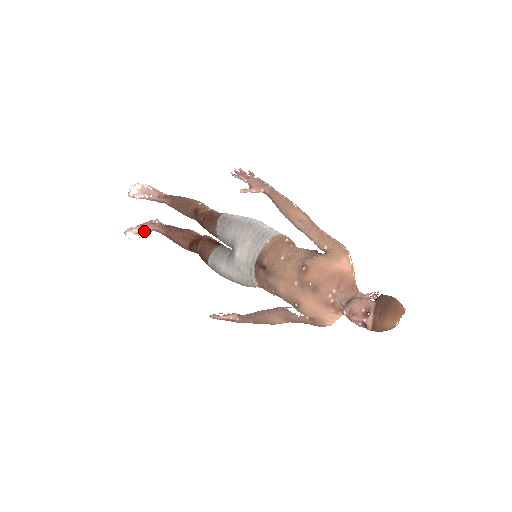
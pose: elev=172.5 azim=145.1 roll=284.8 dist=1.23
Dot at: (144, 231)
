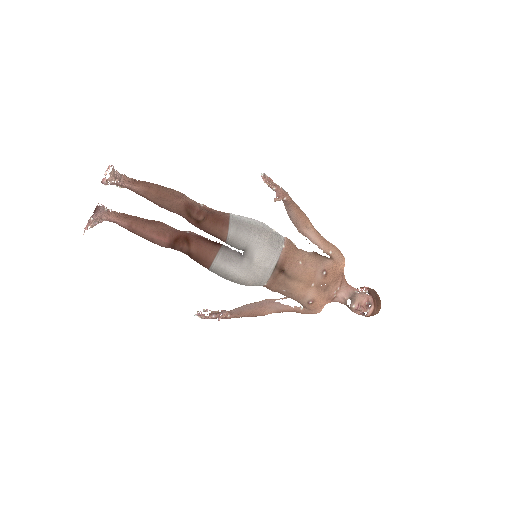
Dot at: (99, 222)
